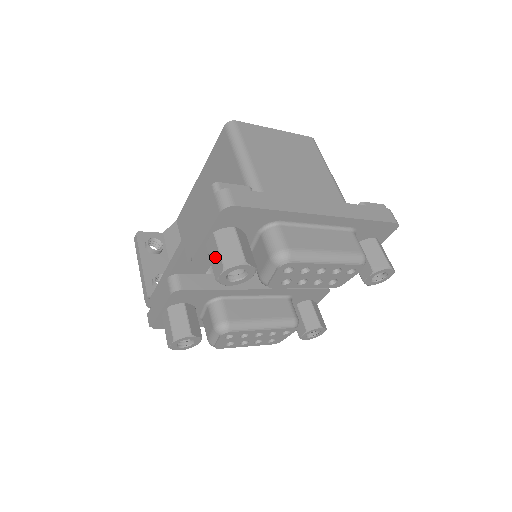
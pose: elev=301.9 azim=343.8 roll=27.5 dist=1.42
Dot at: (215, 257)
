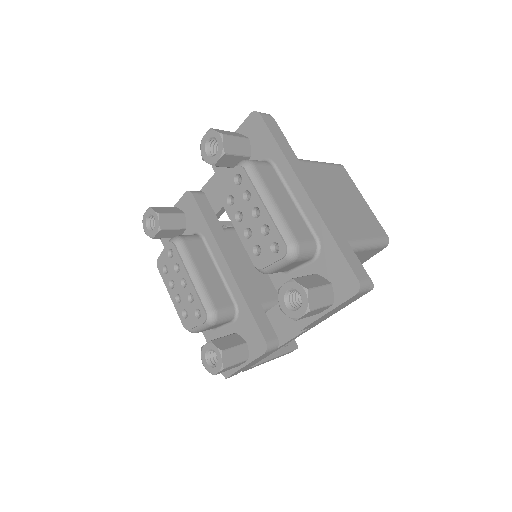
Dot at: occluded
